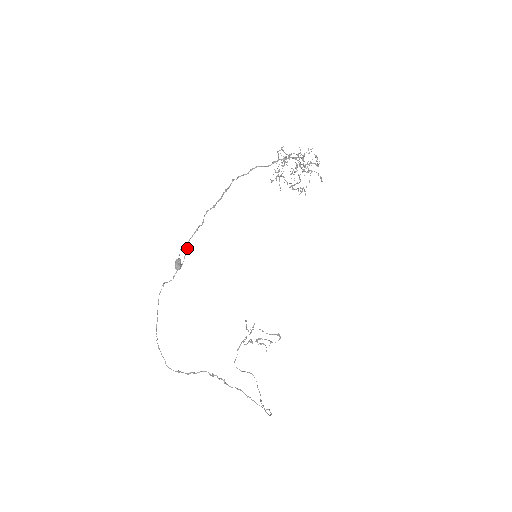
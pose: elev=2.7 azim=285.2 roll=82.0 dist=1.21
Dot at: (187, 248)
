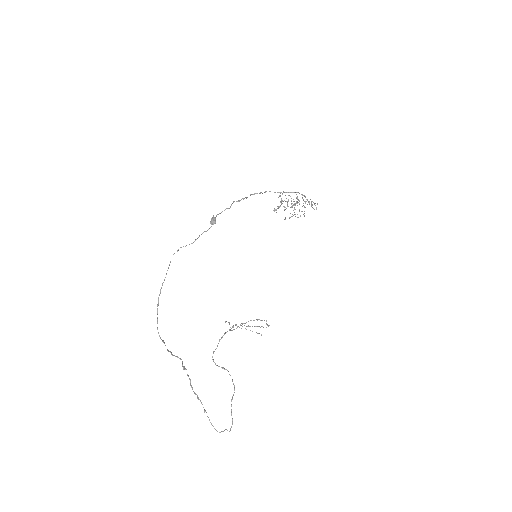
Dot at: occluded
